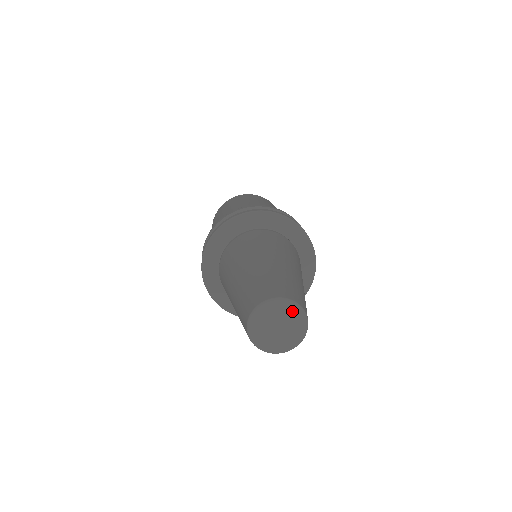
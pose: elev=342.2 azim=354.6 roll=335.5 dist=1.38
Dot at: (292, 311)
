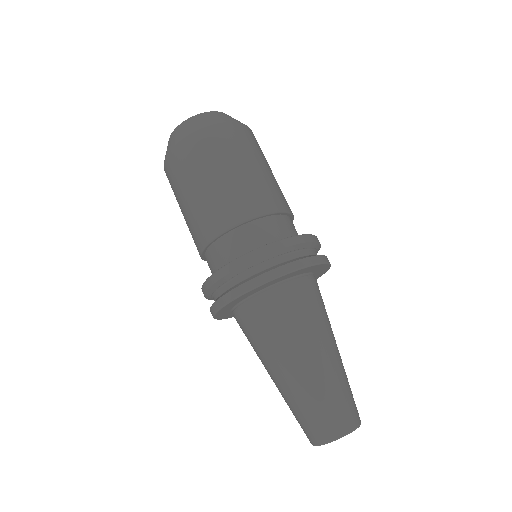
Dot at: occluded
